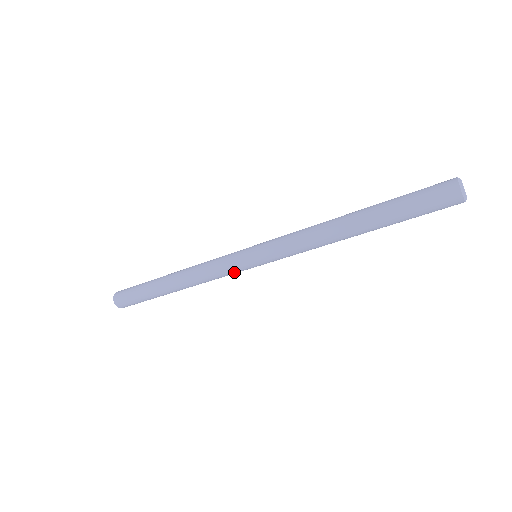
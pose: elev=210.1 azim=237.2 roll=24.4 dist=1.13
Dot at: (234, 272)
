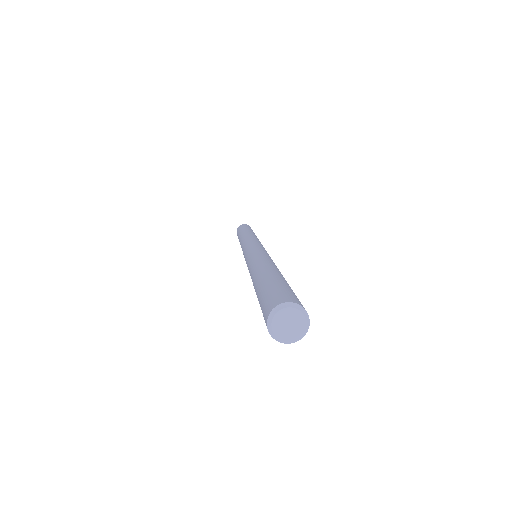
Dot at: occluded
